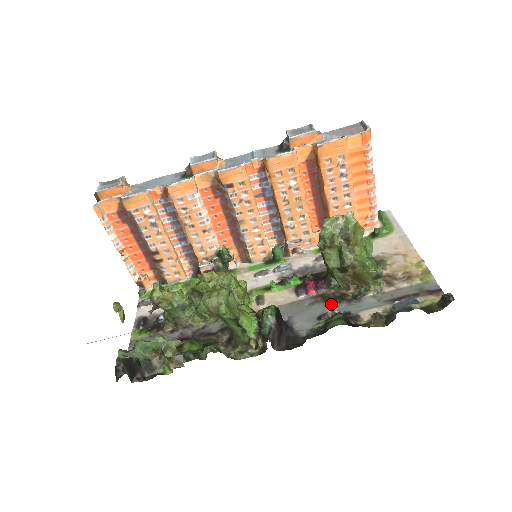
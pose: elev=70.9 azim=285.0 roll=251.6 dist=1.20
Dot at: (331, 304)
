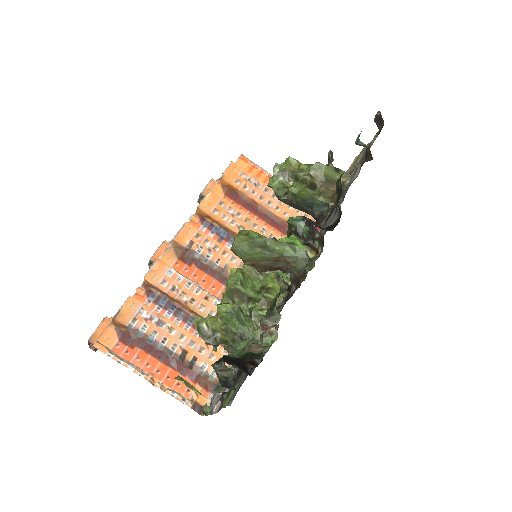
Dot at: (334, 208)
